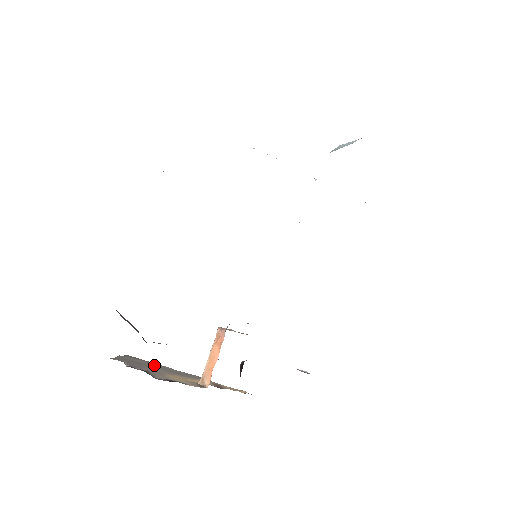
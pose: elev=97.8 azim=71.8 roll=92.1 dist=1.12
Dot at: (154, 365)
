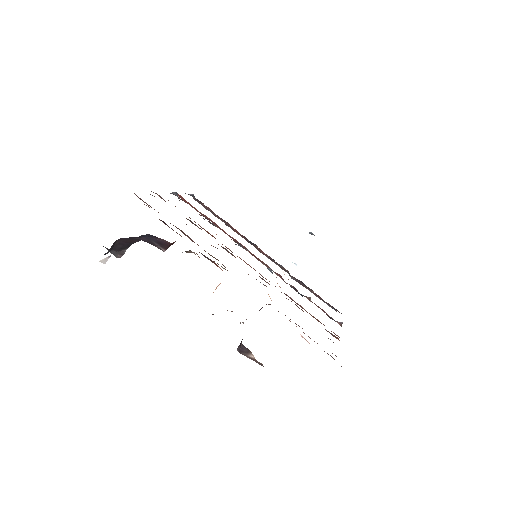
Dot at: occluded
